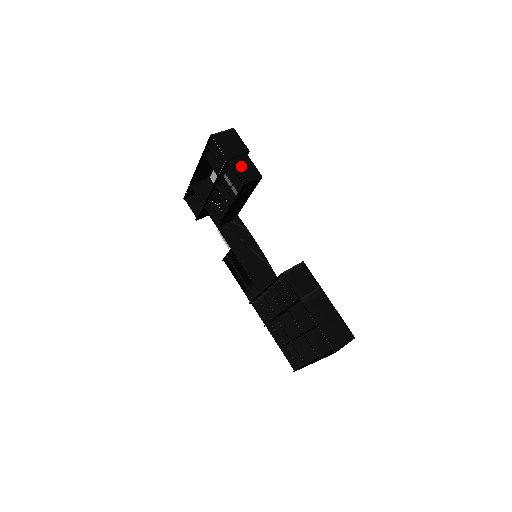
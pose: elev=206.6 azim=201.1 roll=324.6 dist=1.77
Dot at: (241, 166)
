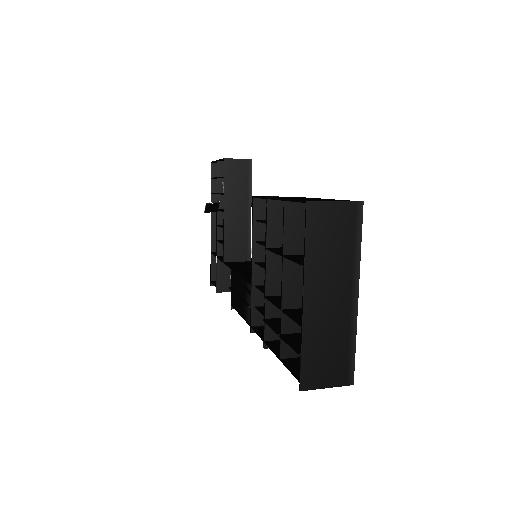
Dot at: occluded
